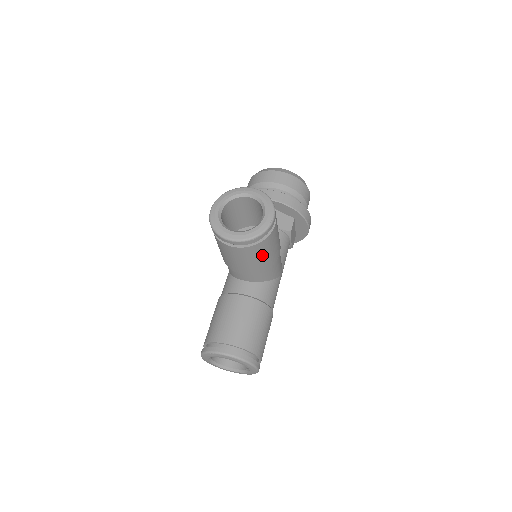
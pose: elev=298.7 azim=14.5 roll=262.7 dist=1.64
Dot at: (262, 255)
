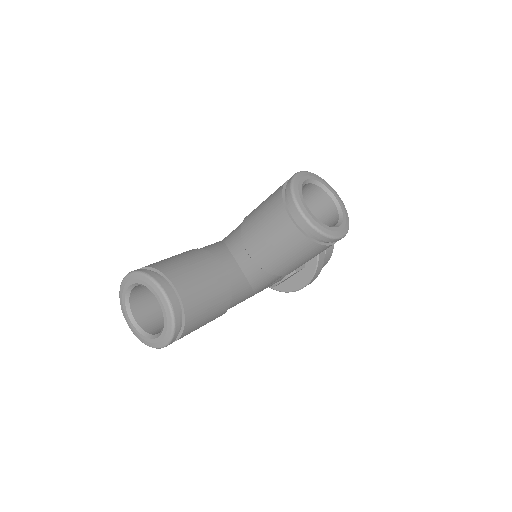
Dot at: (293, 254)
